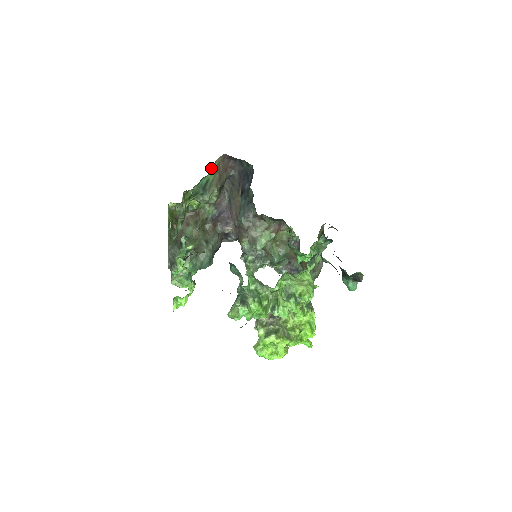
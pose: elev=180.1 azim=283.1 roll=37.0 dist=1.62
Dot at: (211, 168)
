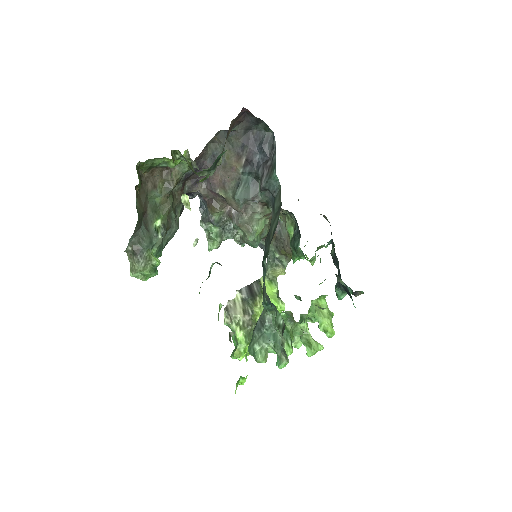
Dot at: occluded
